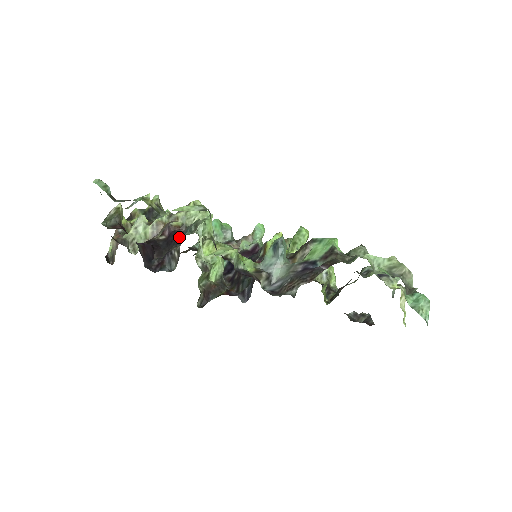
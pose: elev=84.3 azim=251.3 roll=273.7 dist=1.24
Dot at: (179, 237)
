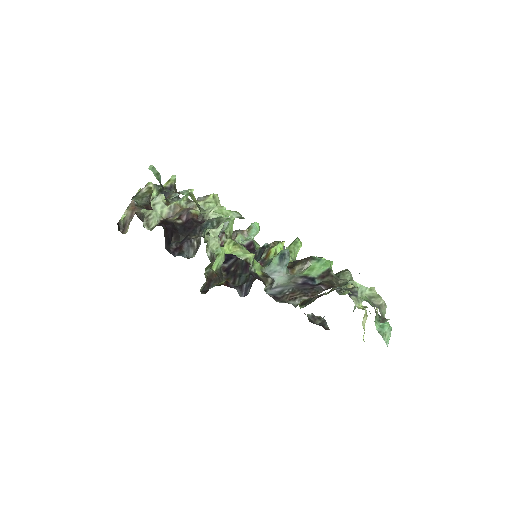
Dot at: (198, 227)
